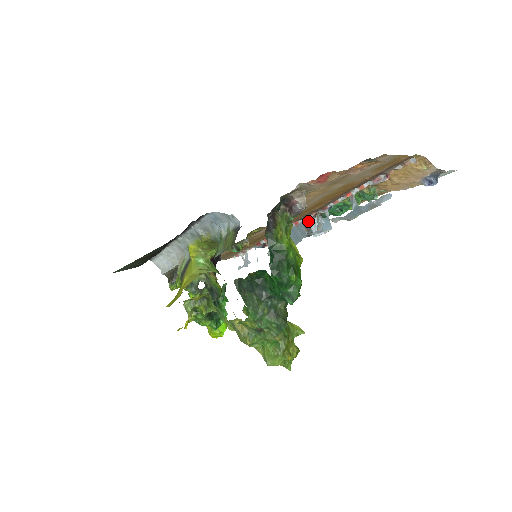
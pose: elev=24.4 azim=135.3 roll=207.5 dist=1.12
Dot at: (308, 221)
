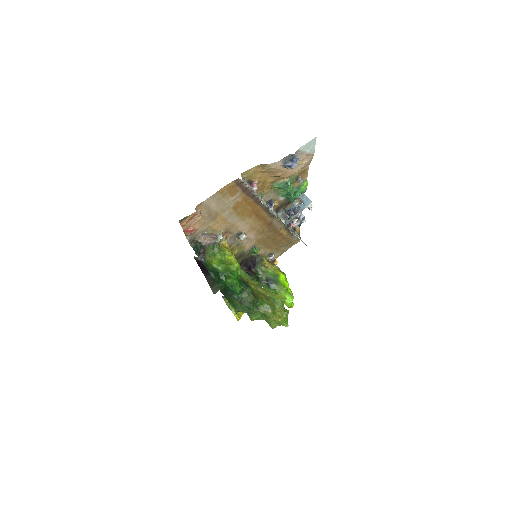
Dot at: (283, 212)
